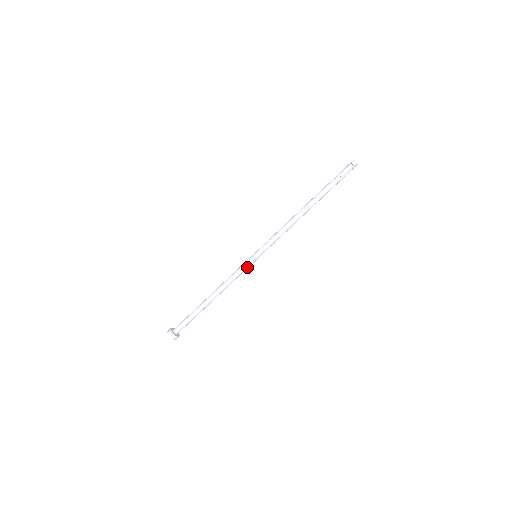
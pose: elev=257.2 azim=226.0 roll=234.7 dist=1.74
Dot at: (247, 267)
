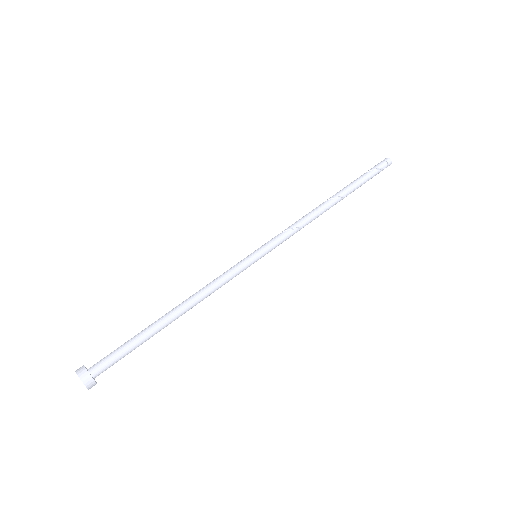
Dot at: (240, 267)
